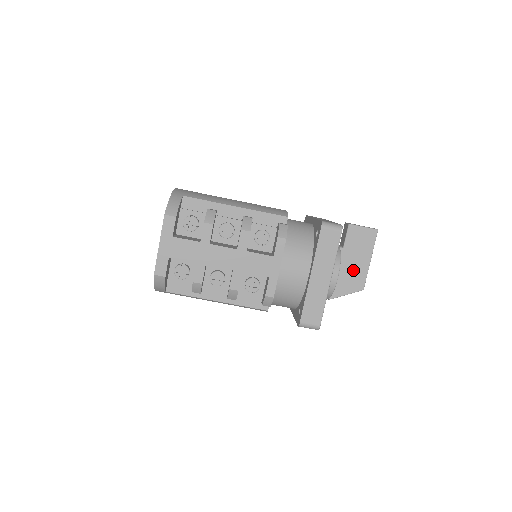
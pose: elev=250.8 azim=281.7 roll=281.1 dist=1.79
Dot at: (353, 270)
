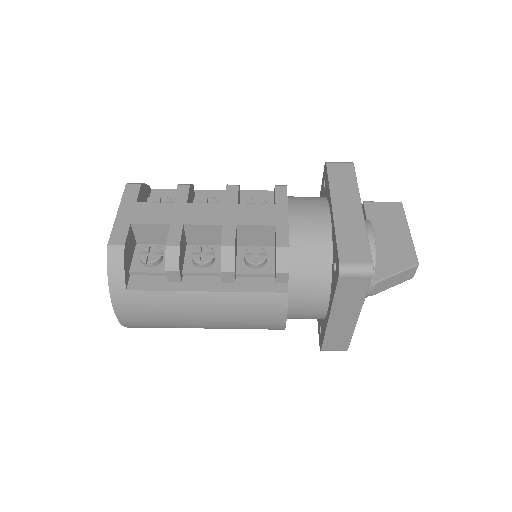
Dot at: (392, 244)
